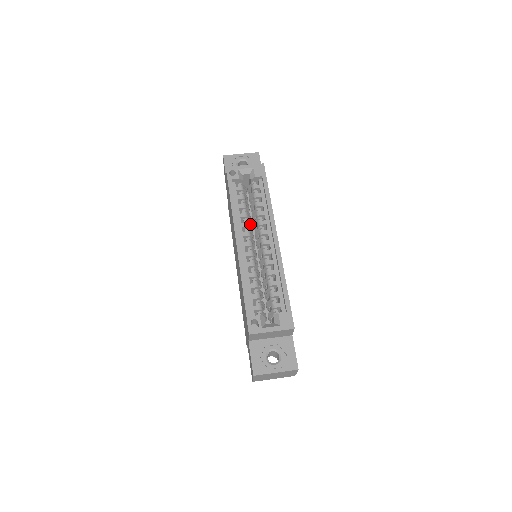
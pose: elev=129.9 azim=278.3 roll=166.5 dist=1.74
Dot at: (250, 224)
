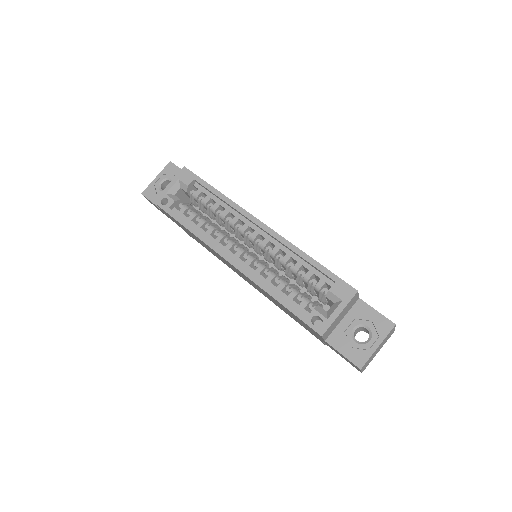
Dot at: (224, 233)
